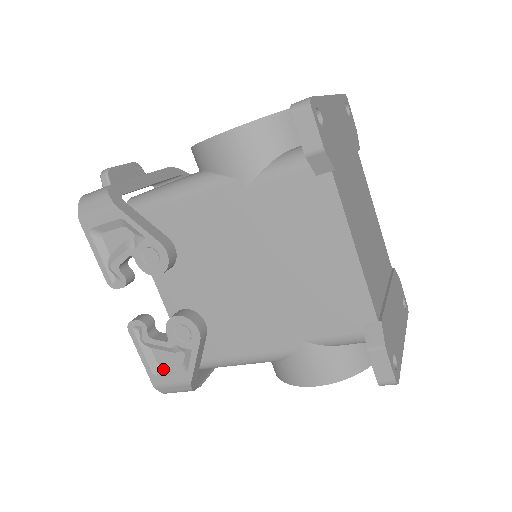
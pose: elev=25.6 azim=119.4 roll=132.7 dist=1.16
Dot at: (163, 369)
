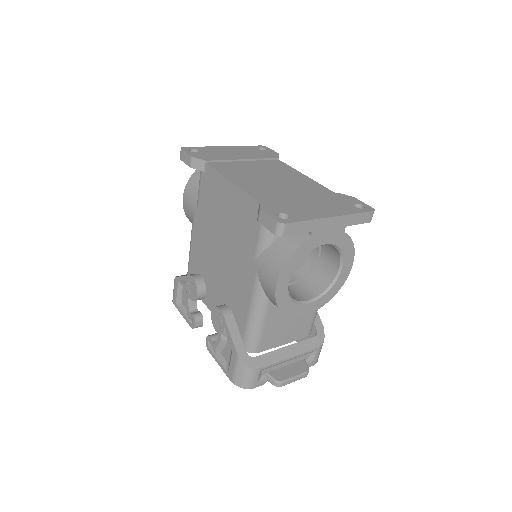
Dot at: (229, 363)
